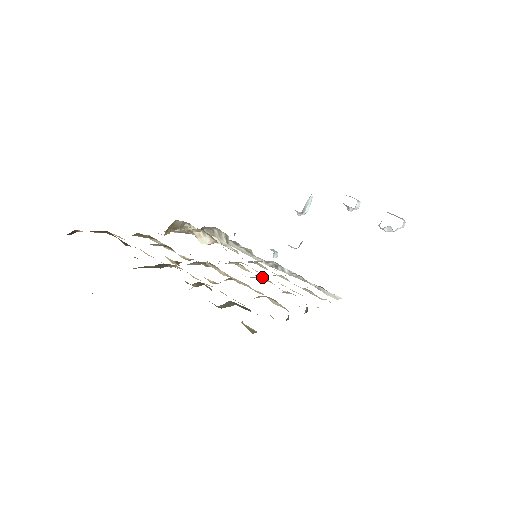
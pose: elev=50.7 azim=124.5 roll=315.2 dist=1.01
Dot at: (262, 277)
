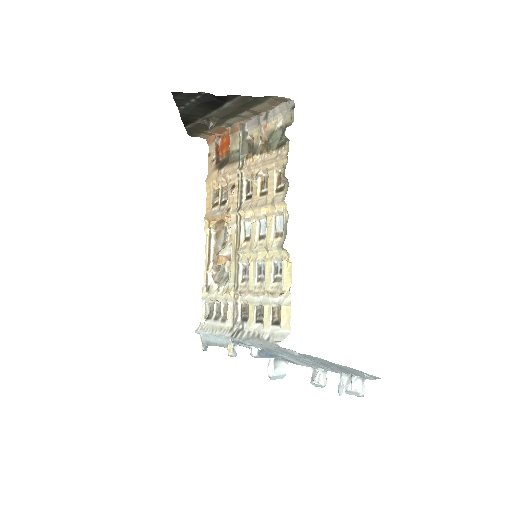
Dot at: (261, 237)
